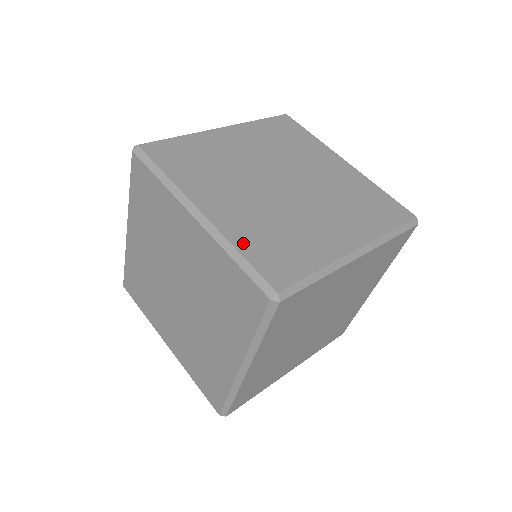
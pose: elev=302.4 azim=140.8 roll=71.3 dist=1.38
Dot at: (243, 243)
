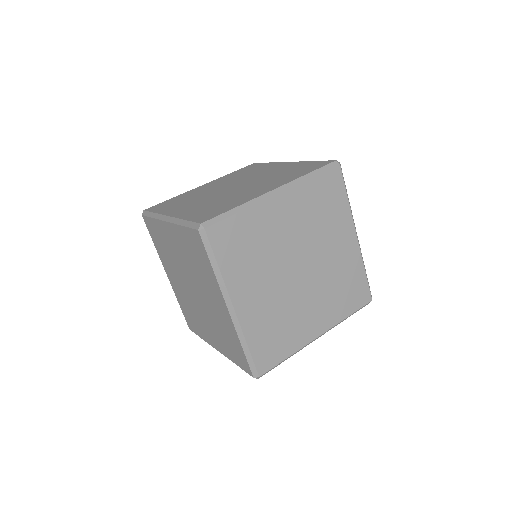
Dot at: (189, 216)
